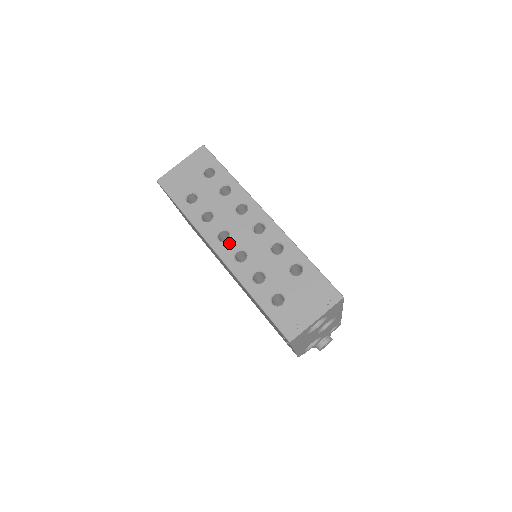
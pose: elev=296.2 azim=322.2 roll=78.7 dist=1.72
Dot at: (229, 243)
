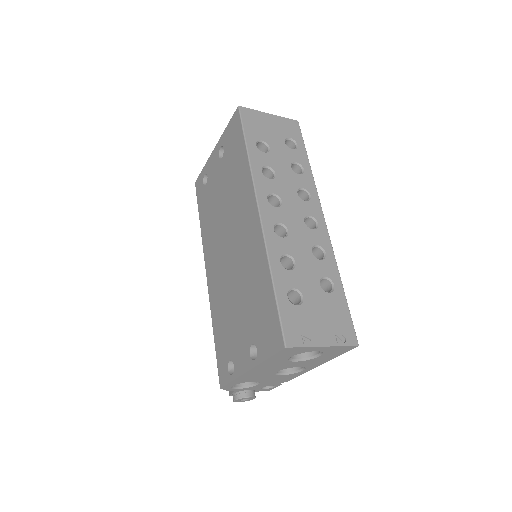
Dot at: (276, 210)
